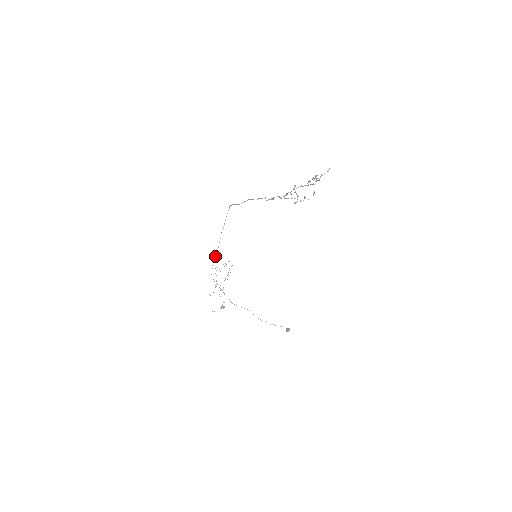
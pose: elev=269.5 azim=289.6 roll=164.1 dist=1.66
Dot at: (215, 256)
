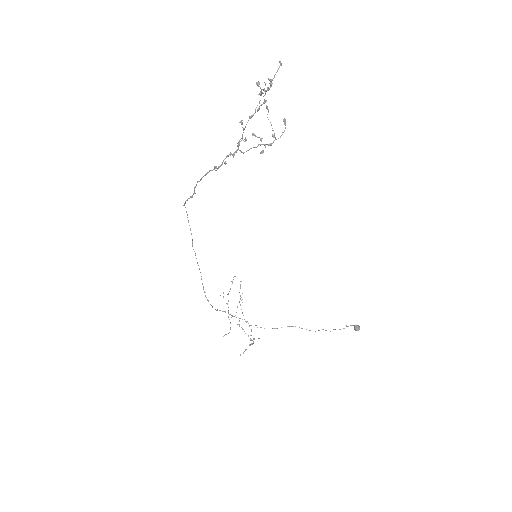
Dot at: occluded
